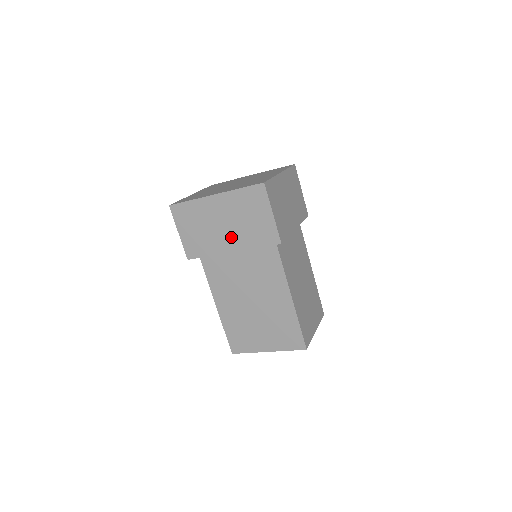
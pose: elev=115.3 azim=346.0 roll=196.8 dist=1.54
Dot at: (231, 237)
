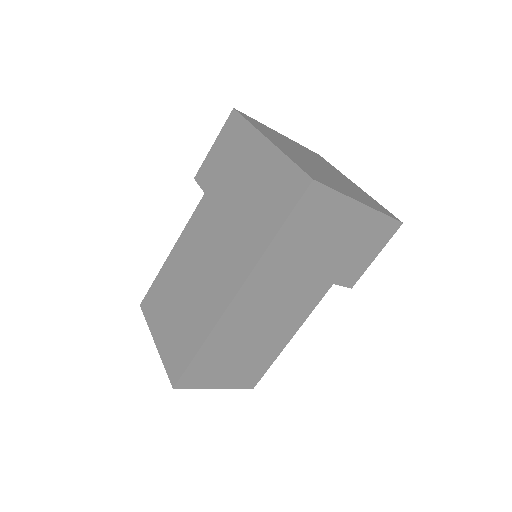
Dot at: (235, 200)
